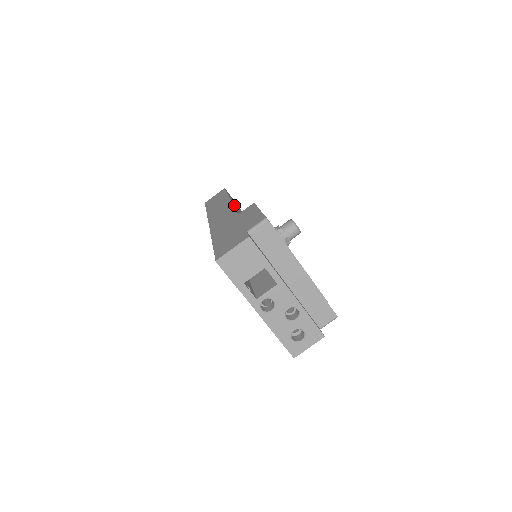
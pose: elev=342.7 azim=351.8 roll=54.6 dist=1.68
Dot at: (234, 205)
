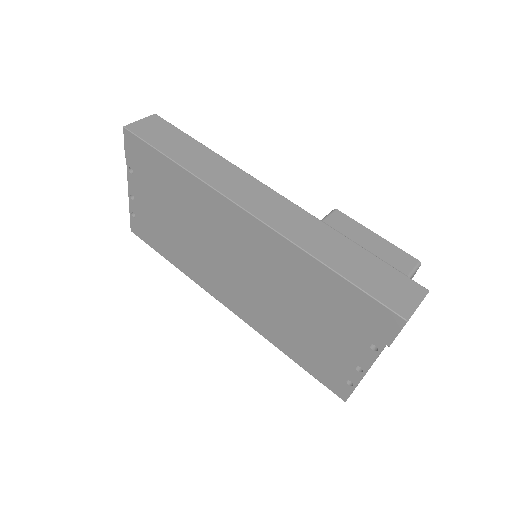
Dot at: occluded
